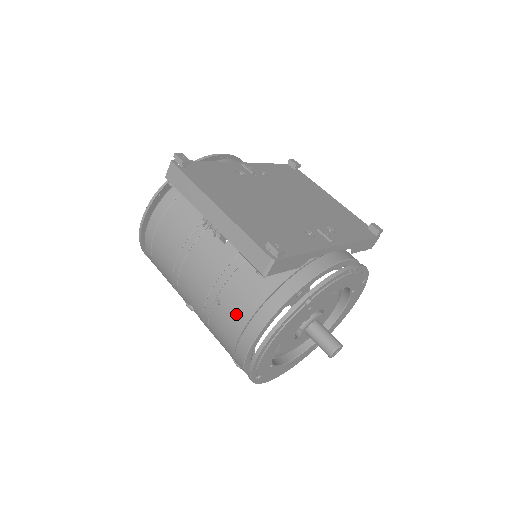
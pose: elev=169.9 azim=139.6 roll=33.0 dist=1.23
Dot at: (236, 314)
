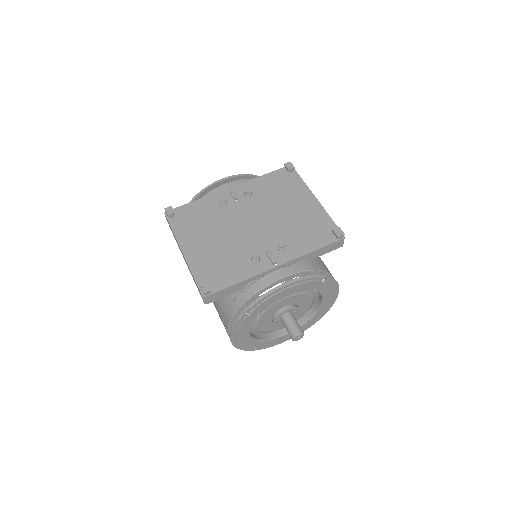
Dot at: (219, 314)
